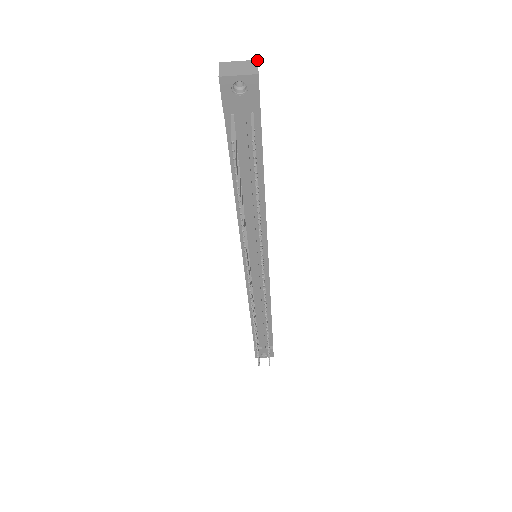
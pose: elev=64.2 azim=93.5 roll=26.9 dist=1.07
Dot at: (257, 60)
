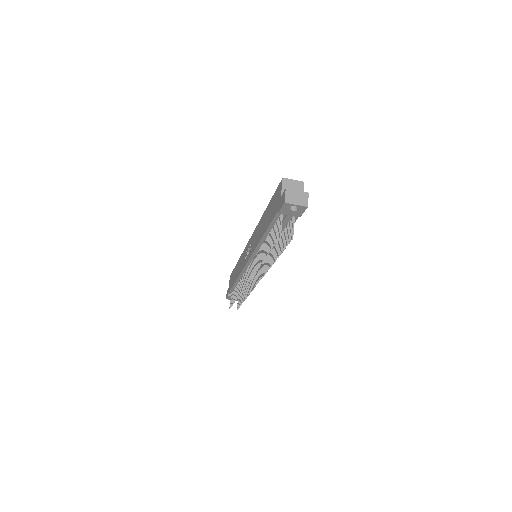
Dot at: (308, 193)
